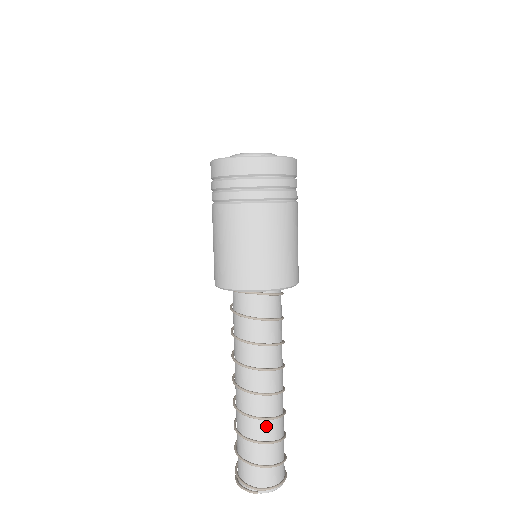
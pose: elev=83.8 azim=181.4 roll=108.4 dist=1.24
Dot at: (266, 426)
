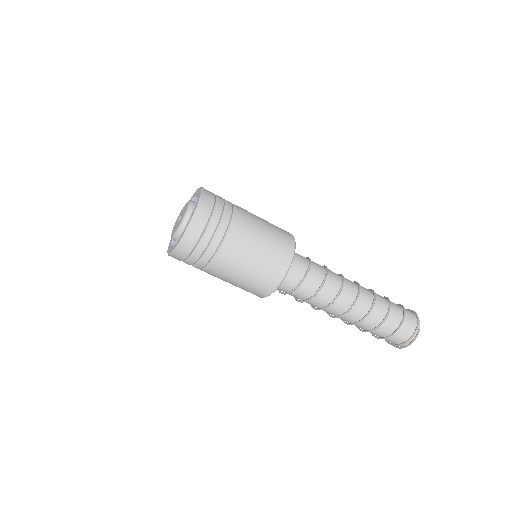
Dot at: (379, 302)
